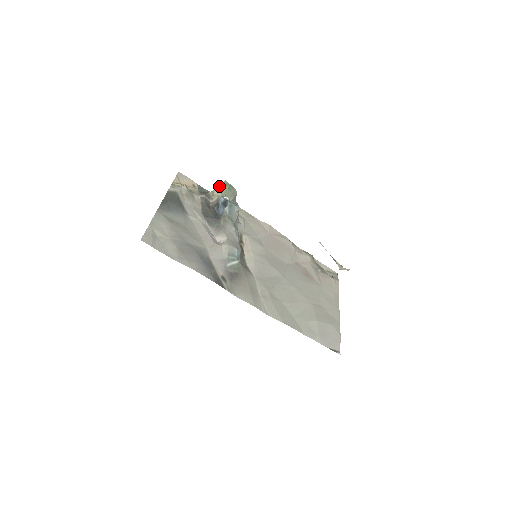
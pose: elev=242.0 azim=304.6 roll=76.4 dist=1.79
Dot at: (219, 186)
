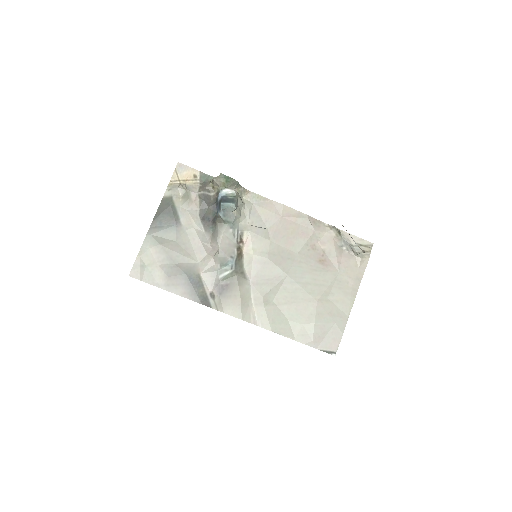
Dot at: (215, 181)
